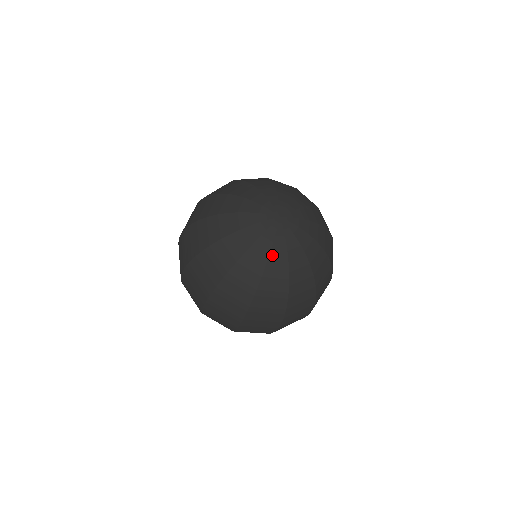
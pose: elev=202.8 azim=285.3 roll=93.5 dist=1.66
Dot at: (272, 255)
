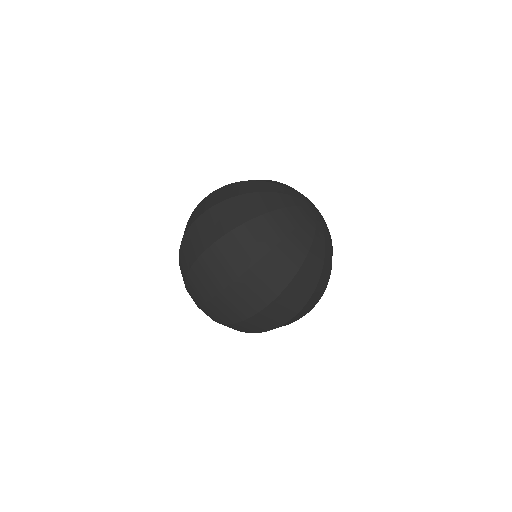
Dot at: (326, 241)
